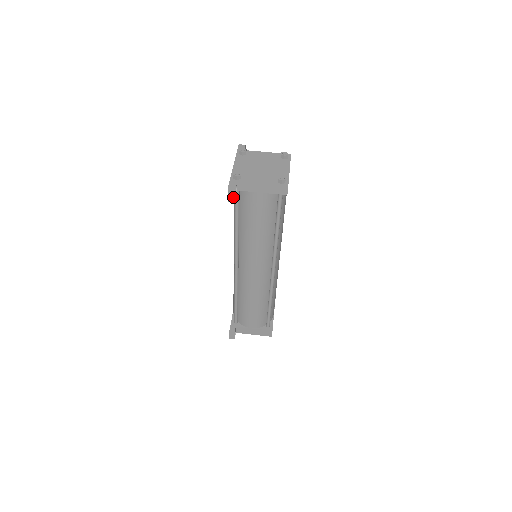
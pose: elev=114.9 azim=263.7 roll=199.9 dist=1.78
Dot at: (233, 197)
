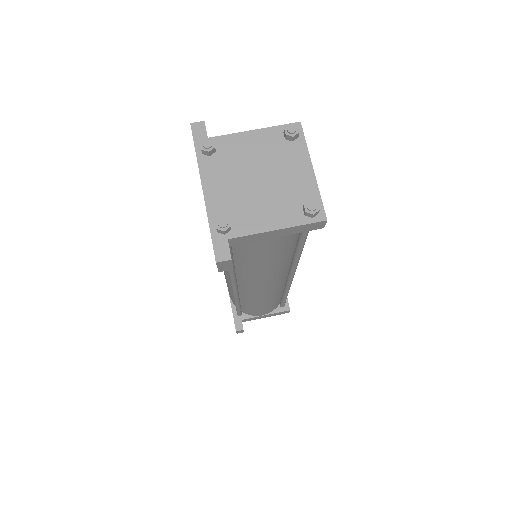
Dot at: (227, 267)
